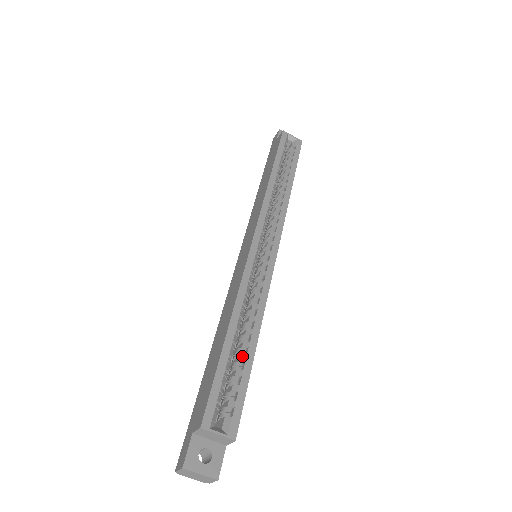
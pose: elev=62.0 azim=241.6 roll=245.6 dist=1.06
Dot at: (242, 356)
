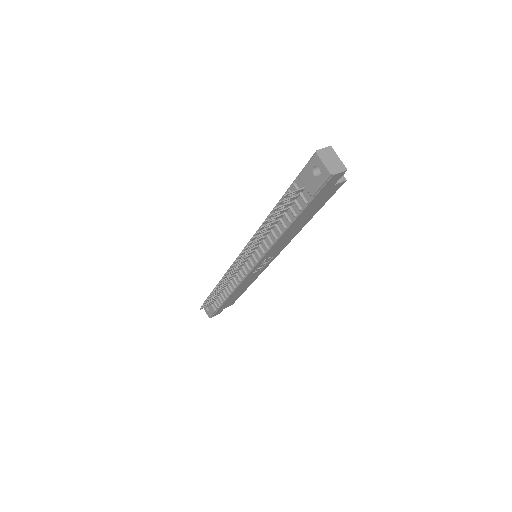
Dot at: occluded
